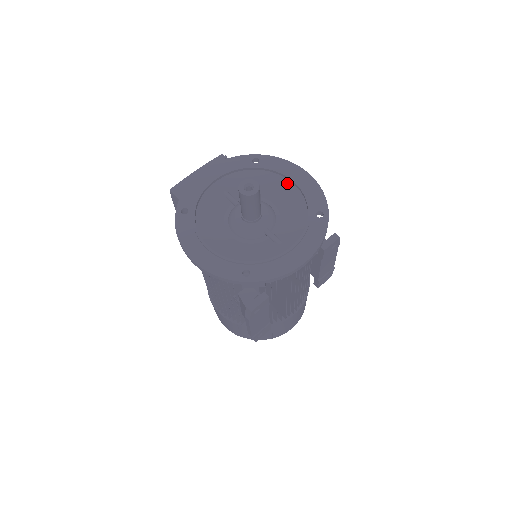
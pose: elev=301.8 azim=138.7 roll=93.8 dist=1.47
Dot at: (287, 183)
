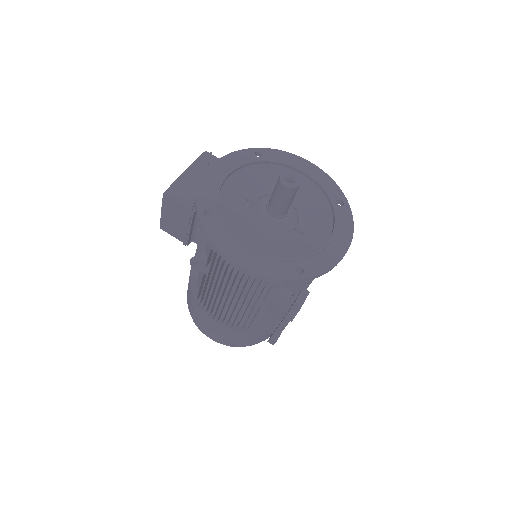
Dot at: occluded
